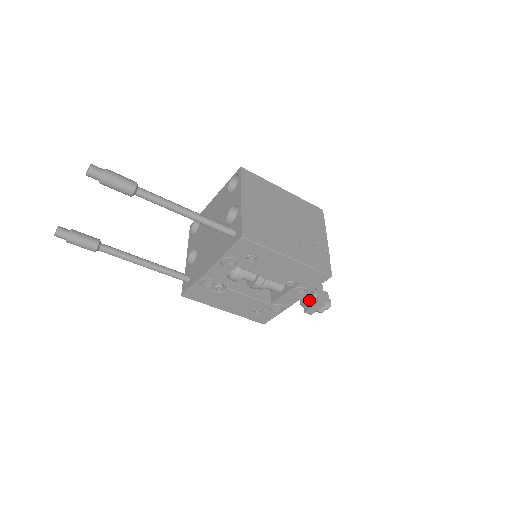
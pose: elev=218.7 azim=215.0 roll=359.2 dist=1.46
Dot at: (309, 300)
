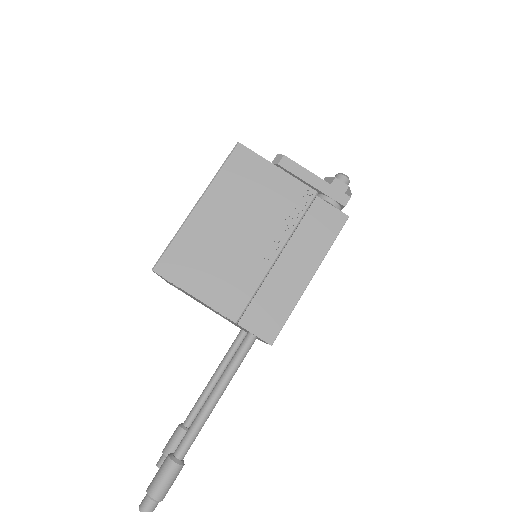
Dot at: occluded
